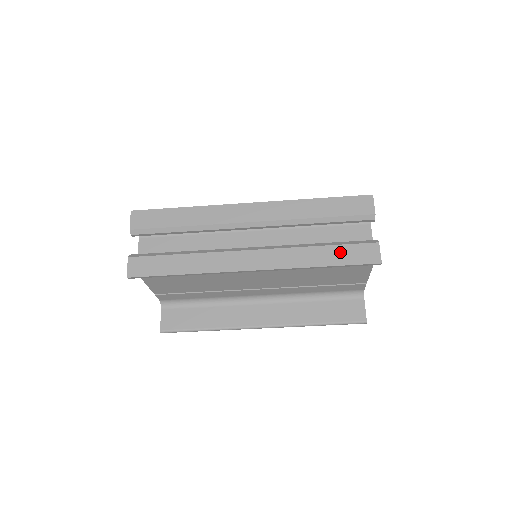
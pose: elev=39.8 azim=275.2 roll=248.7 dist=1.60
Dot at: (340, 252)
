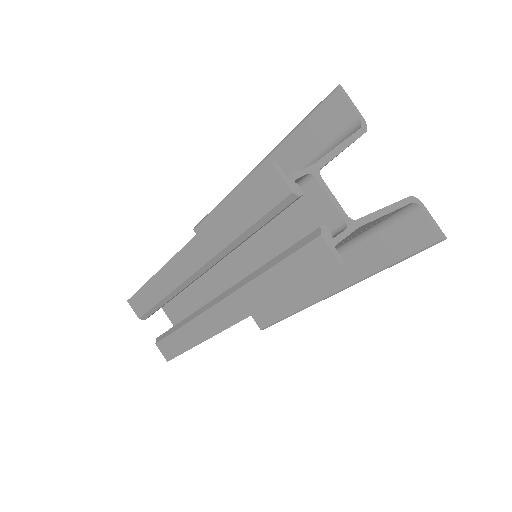
Dot at: (288, 271)
